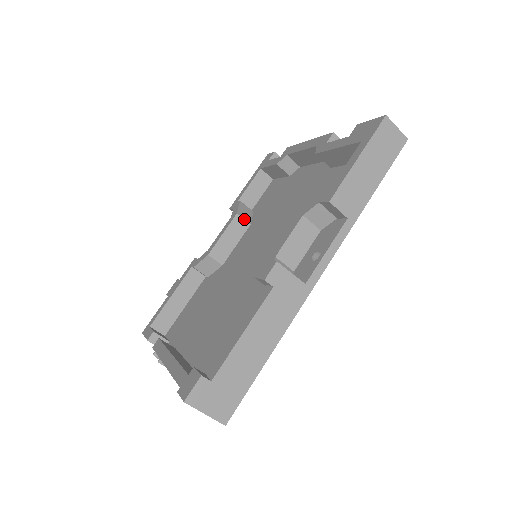
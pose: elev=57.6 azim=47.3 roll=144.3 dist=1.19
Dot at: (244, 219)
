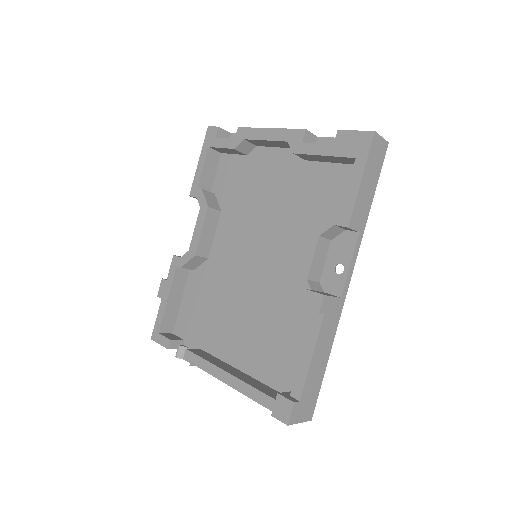
Dot at: (215, 209)
